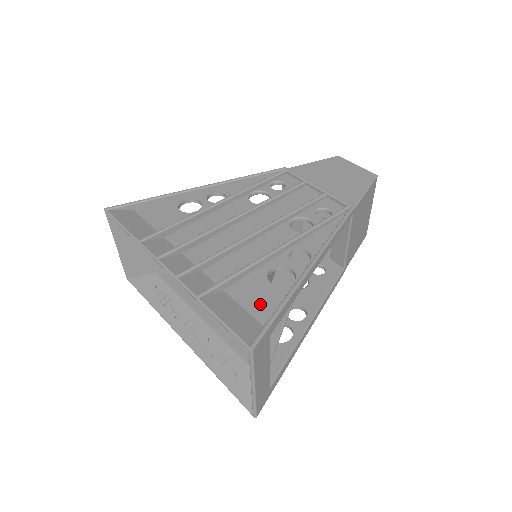
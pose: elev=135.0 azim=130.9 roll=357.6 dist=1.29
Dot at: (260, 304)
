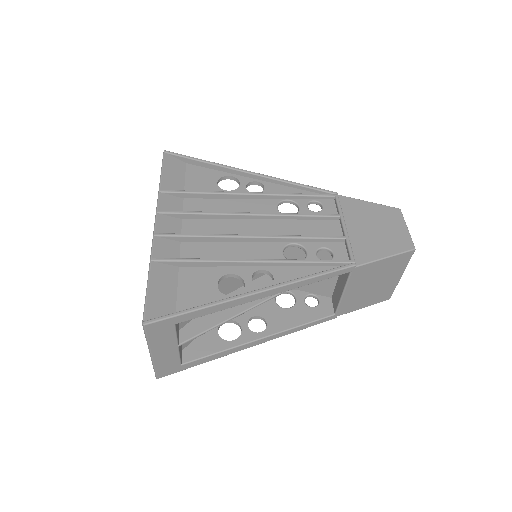
Dot at: (192, 295)
